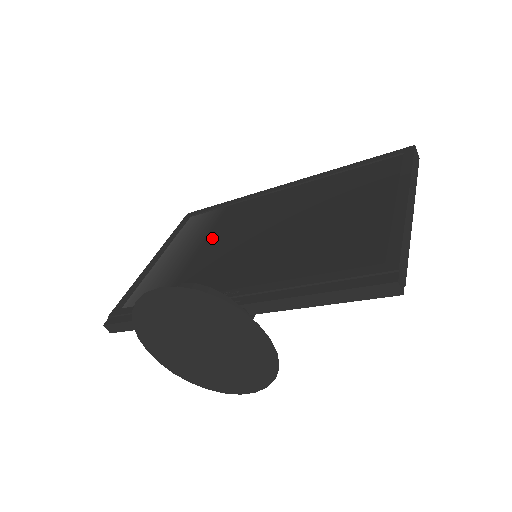
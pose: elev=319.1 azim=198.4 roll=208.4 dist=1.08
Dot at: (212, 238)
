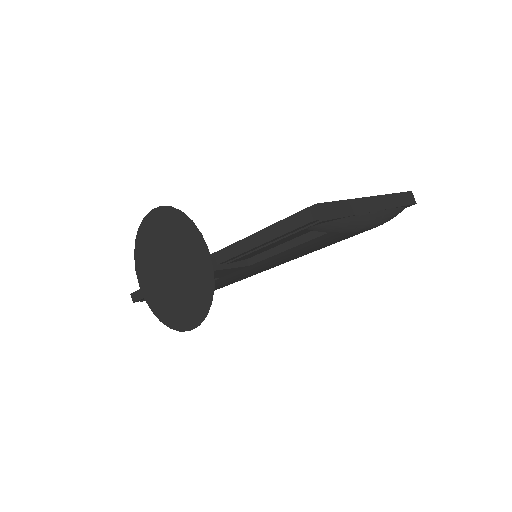
Dot at: occluded
